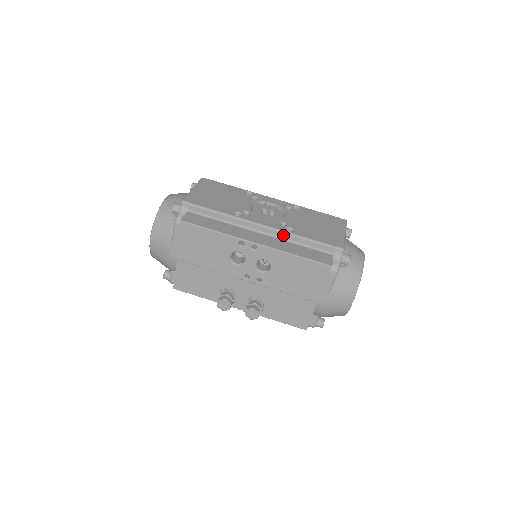
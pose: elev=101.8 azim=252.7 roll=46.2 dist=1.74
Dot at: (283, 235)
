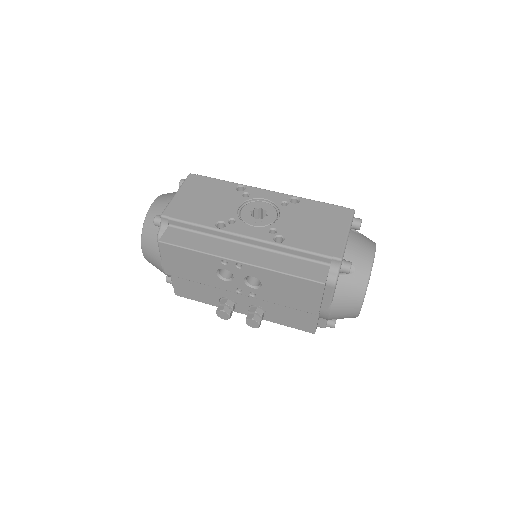
Dot at: (271, 246)
